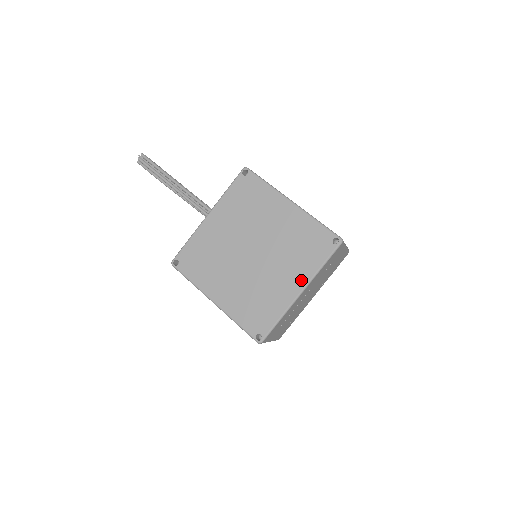
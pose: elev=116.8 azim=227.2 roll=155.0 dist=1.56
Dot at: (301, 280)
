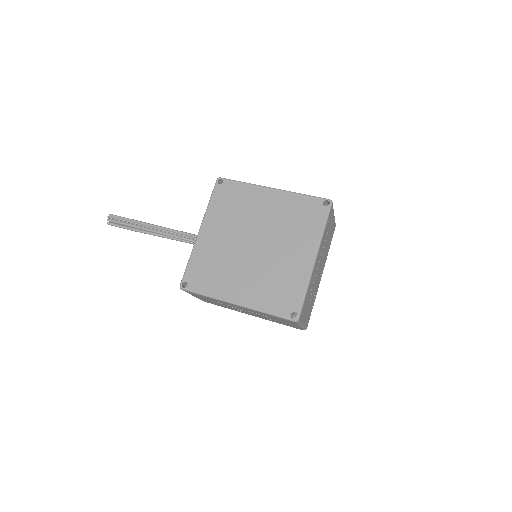
Dot at: (310, 248)
